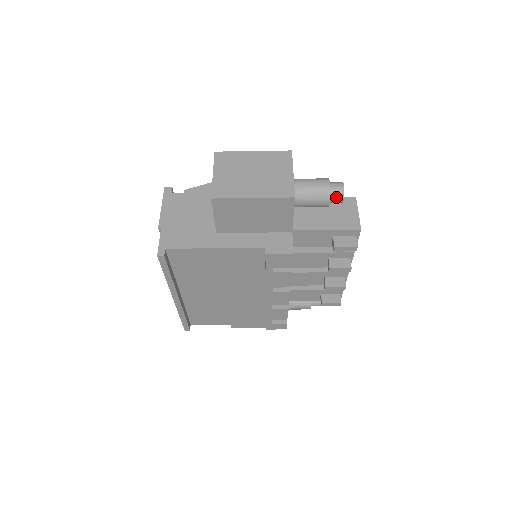
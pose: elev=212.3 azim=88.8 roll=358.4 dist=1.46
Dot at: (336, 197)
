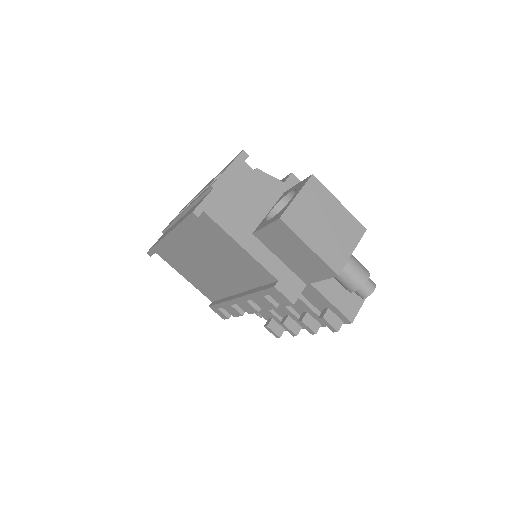
Dot at: (362, 292)
